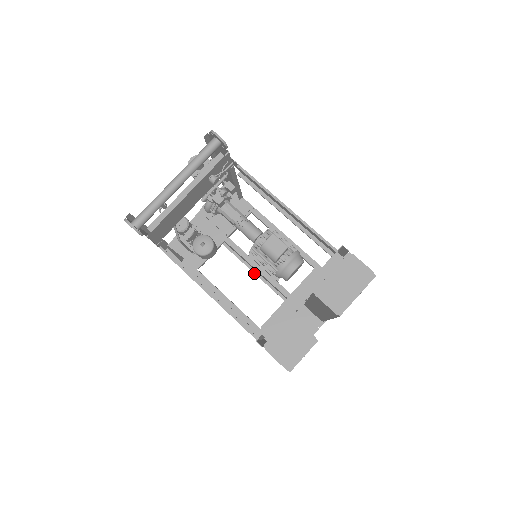
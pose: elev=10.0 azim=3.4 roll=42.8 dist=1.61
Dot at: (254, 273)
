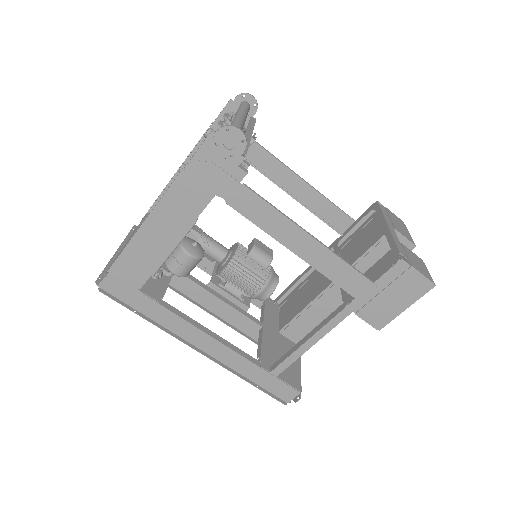
Dot at: occluded
